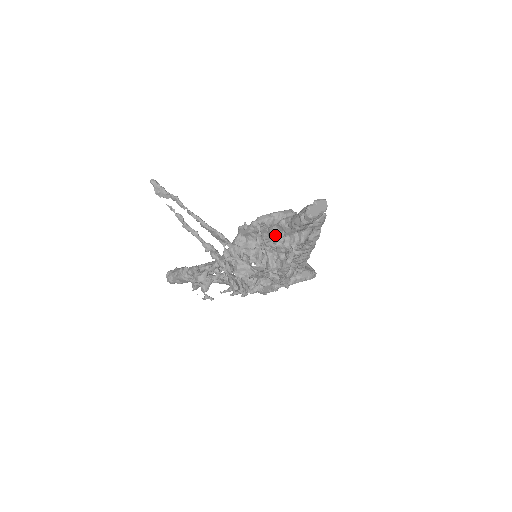
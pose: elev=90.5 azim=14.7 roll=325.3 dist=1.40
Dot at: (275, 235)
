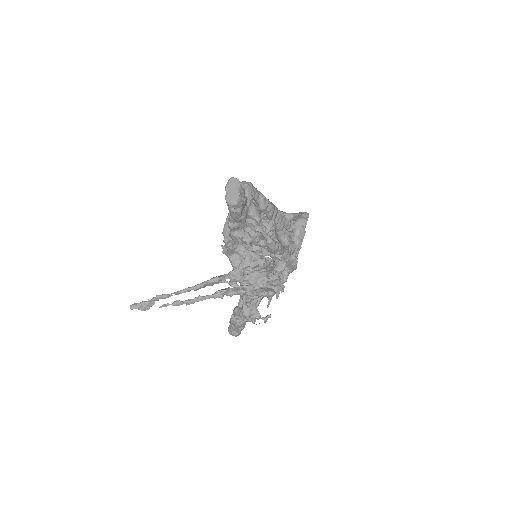
Dot at: (239, 238)
